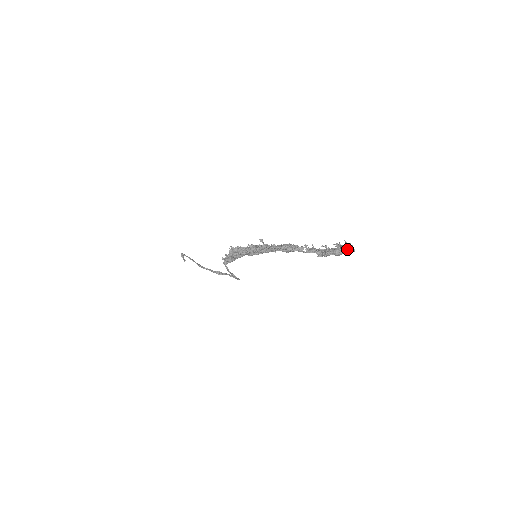
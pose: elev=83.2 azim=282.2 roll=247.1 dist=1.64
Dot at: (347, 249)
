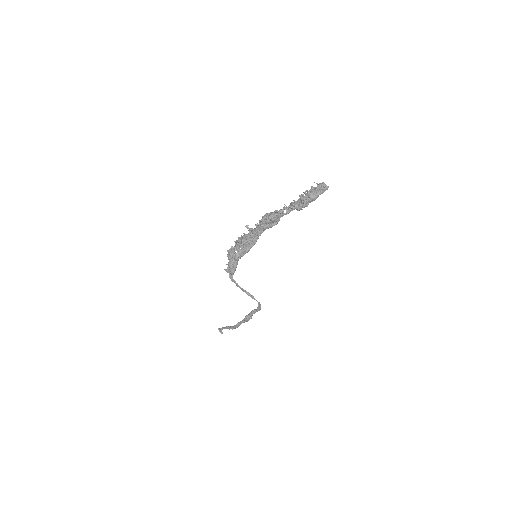
Dot at: (319, 188)
